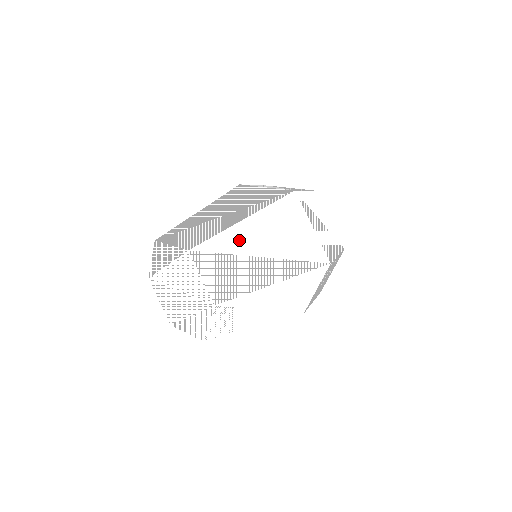
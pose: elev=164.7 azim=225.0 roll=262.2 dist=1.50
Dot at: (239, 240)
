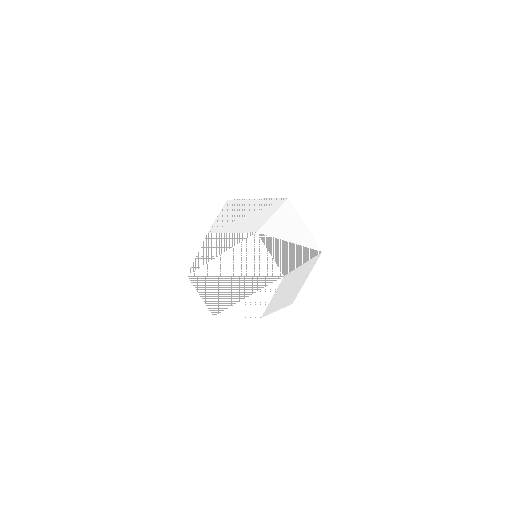
Dot at: (277, 229)
